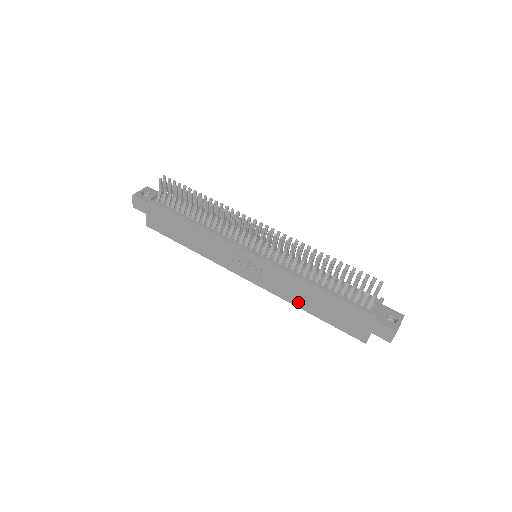
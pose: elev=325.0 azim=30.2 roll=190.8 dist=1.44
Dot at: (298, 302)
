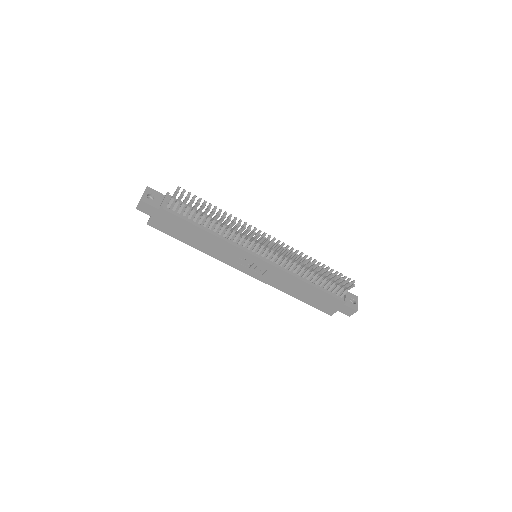
Dot at: (287, 290)
